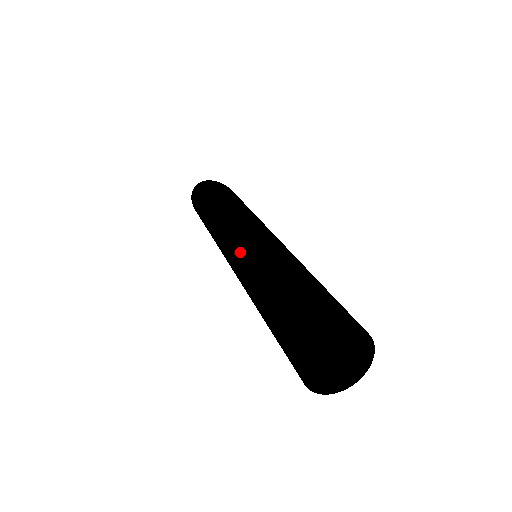
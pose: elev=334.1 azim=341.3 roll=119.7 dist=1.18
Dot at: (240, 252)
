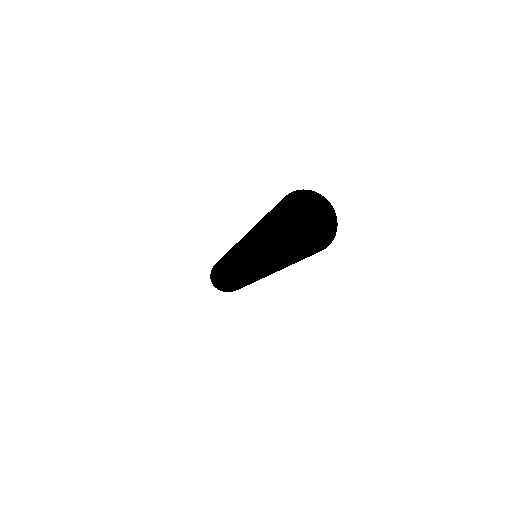
Dot at: (237, 255)
